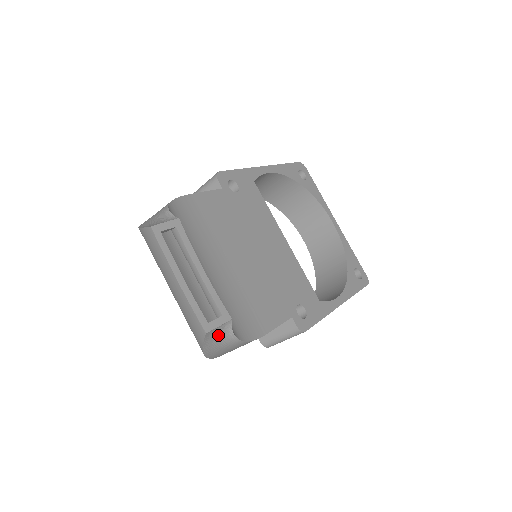
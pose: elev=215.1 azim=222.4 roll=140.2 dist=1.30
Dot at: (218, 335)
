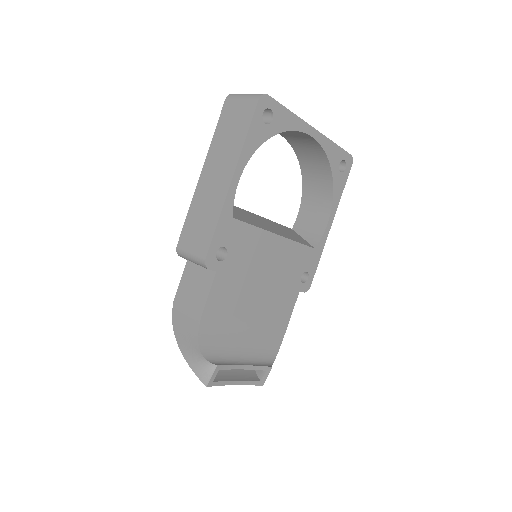
Dot at: occluded
